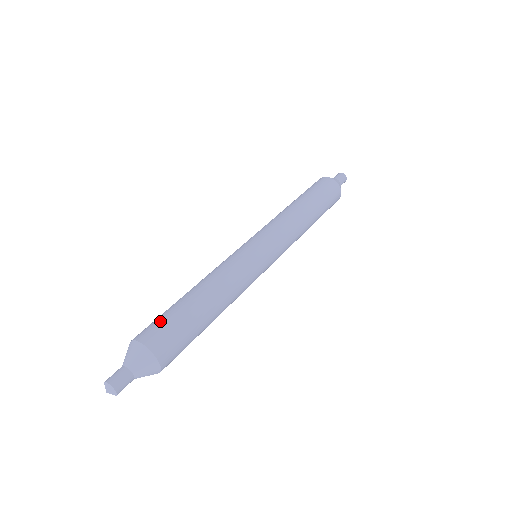
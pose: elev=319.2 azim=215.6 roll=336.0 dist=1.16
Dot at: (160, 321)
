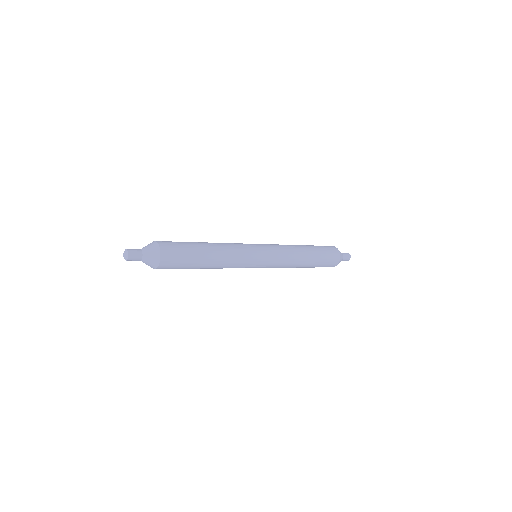
Dot at: occluded
